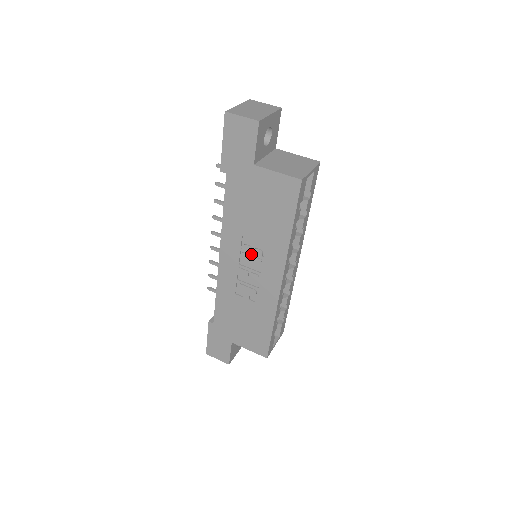
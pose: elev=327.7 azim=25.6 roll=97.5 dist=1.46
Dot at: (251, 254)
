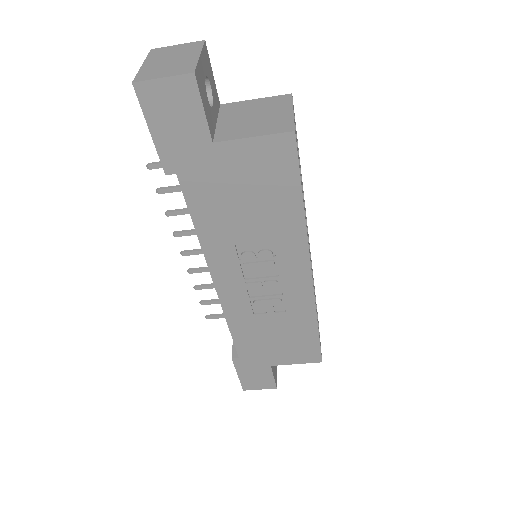
Dot at: (256, 260)
